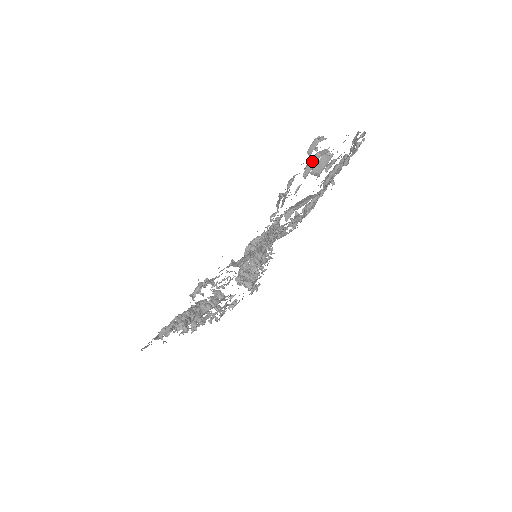
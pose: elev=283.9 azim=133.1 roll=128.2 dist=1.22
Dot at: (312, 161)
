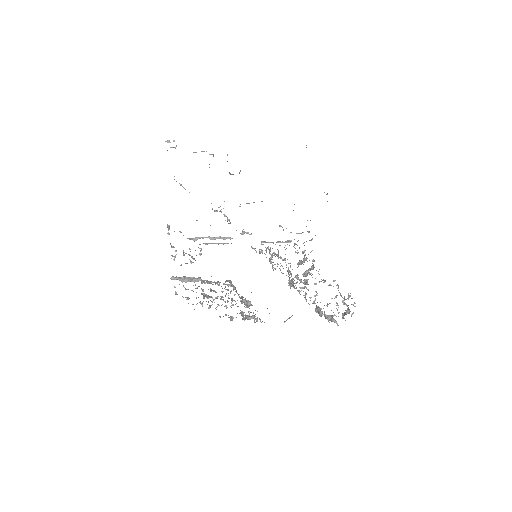
Dot at: occluded
